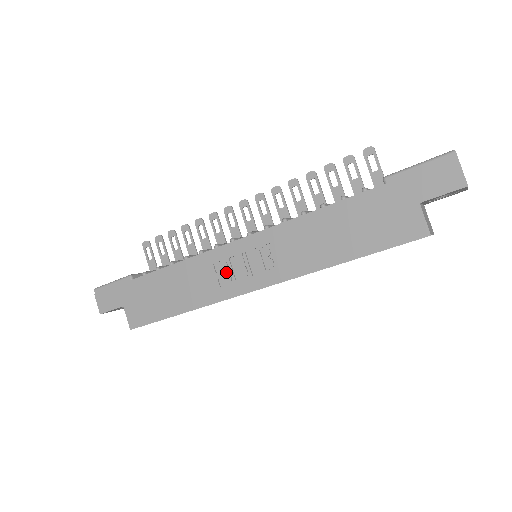
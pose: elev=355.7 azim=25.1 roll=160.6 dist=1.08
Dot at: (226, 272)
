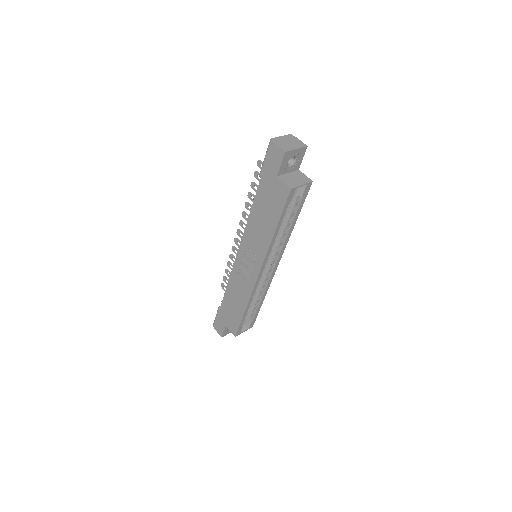
Dot at: (244, 275)
